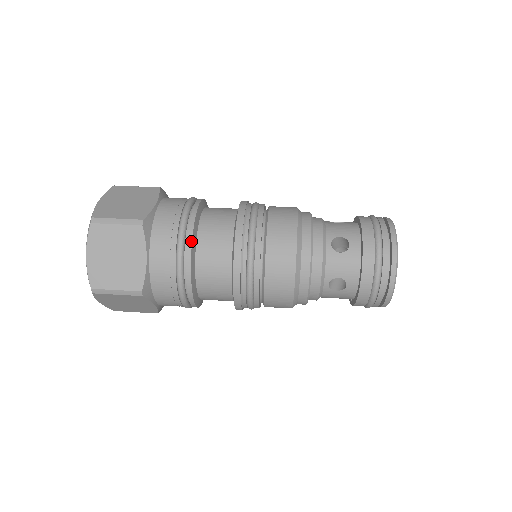
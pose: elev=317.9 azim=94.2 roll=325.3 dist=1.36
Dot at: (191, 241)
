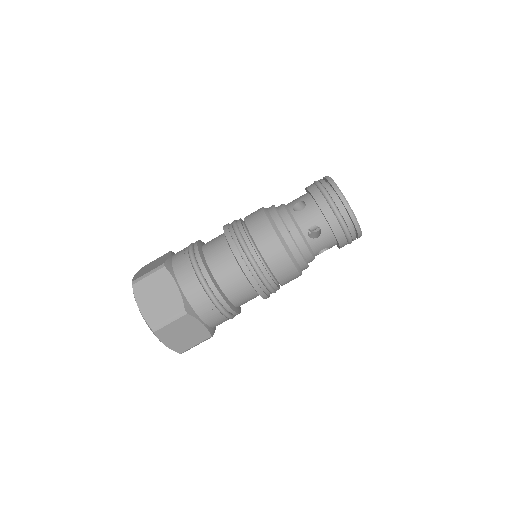
Dot at: occluded
